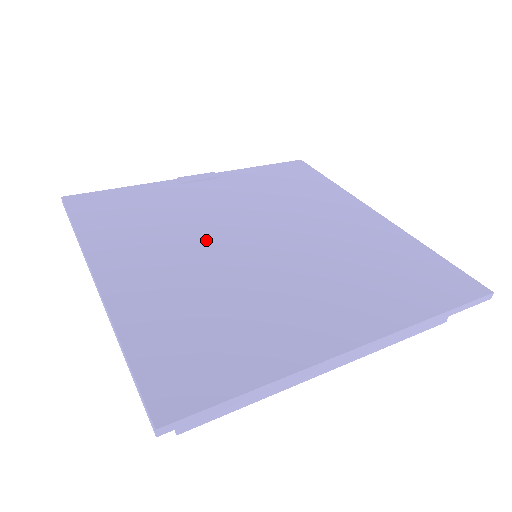
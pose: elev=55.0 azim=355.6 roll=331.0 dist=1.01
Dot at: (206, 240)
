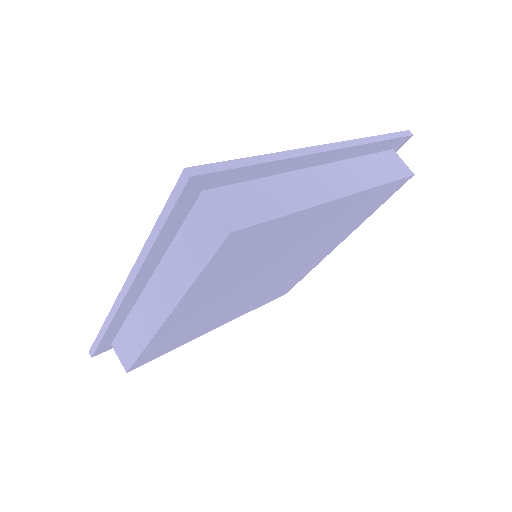
Dot at: occluded
